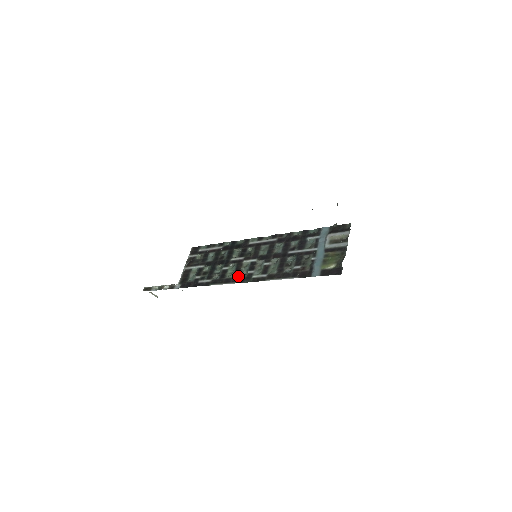
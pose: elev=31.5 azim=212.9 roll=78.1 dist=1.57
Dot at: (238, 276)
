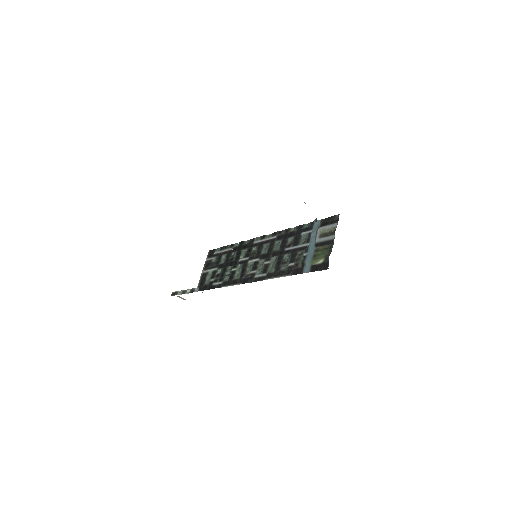
Dot at: (243, 277)
